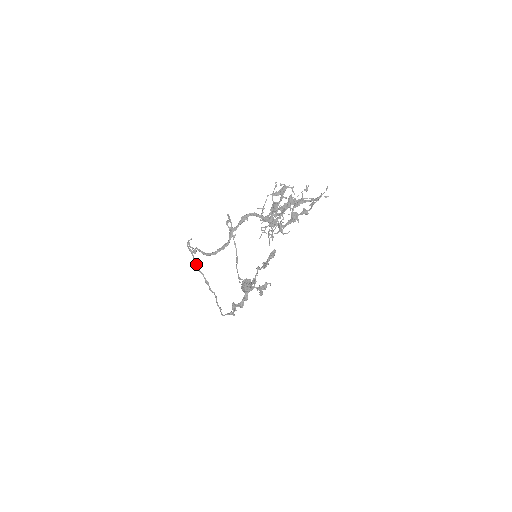
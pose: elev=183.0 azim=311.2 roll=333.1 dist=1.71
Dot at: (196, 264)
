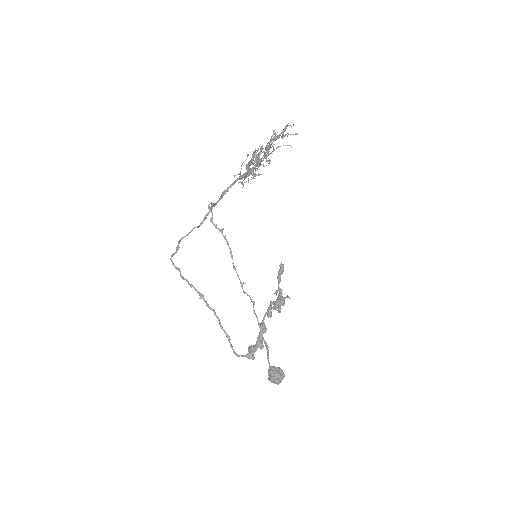
Dot at: (185, 279)
